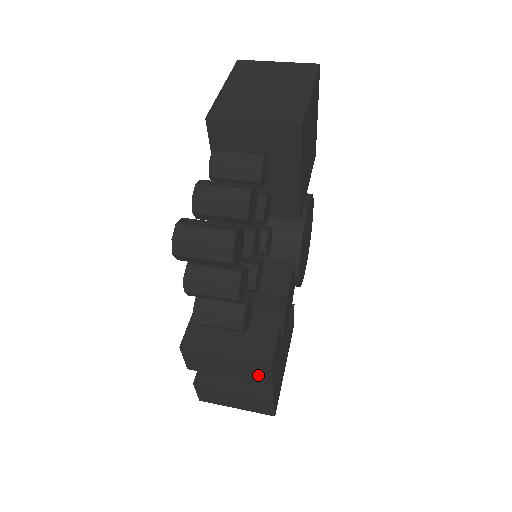
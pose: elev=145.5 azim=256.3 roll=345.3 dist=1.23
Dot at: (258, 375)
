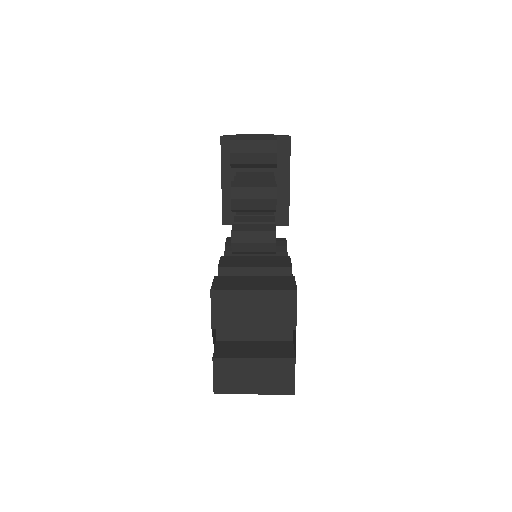
Dot at: (283, 314)
